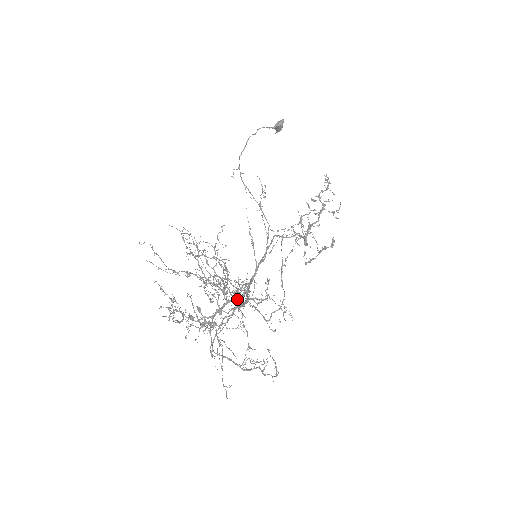
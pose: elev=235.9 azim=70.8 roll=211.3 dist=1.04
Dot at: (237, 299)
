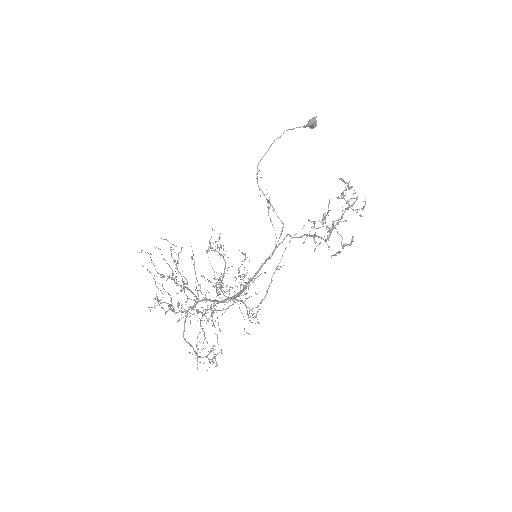
Dot at: (224, 295)
